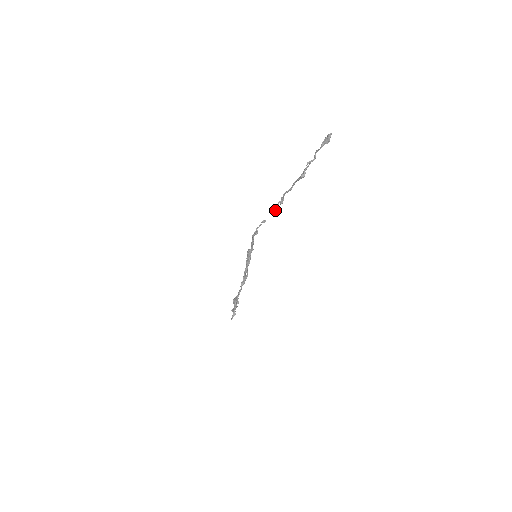
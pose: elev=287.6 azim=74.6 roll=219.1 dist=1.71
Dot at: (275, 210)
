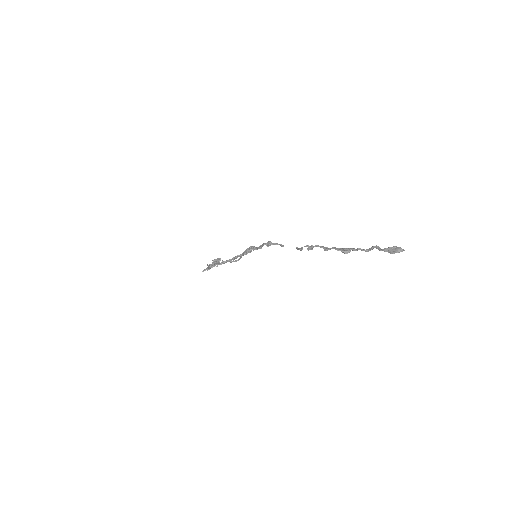
Dot at: (298, 249)
